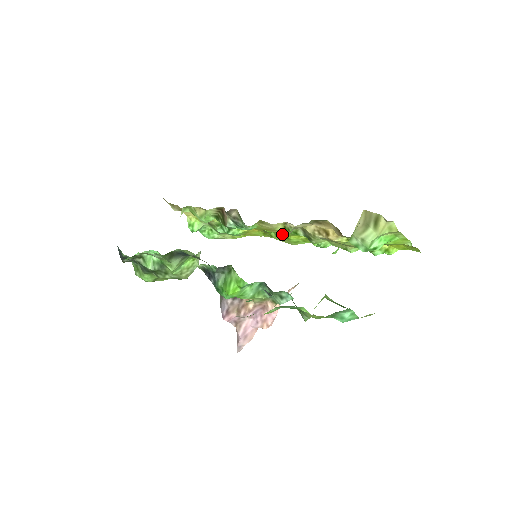
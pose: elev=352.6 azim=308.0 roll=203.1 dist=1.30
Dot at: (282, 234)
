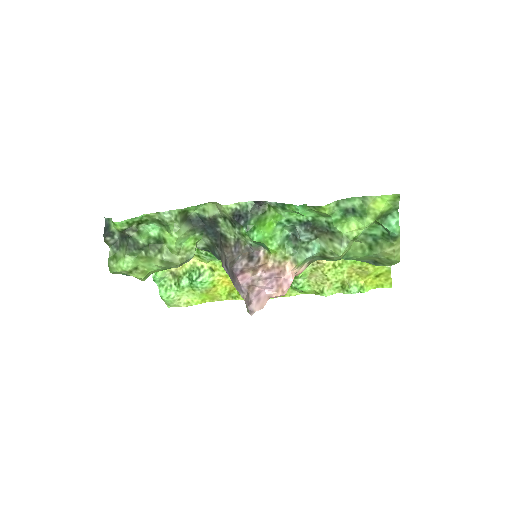
Dot at: occluded
